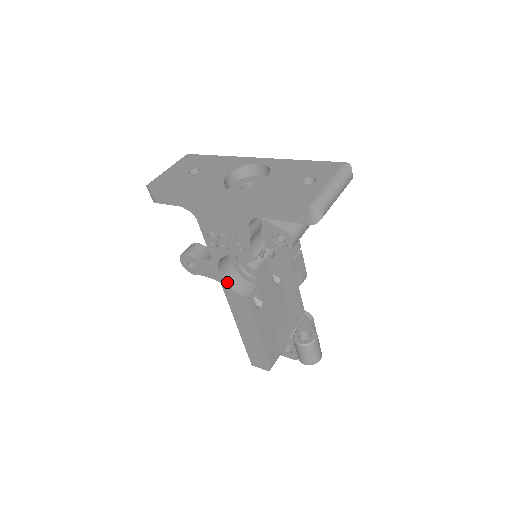
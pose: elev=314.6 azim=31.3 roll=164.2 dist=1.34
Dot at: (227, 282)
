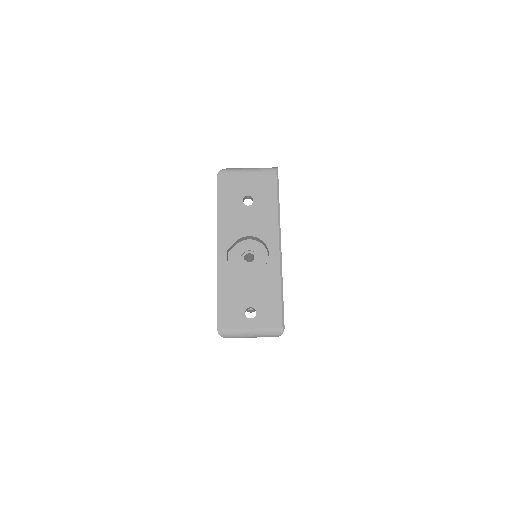
Dot at: occluded
